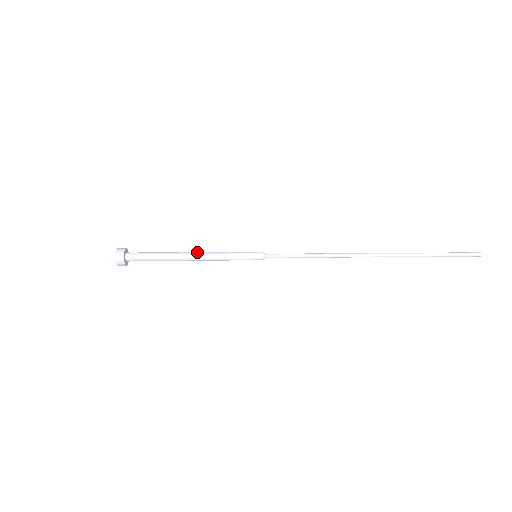
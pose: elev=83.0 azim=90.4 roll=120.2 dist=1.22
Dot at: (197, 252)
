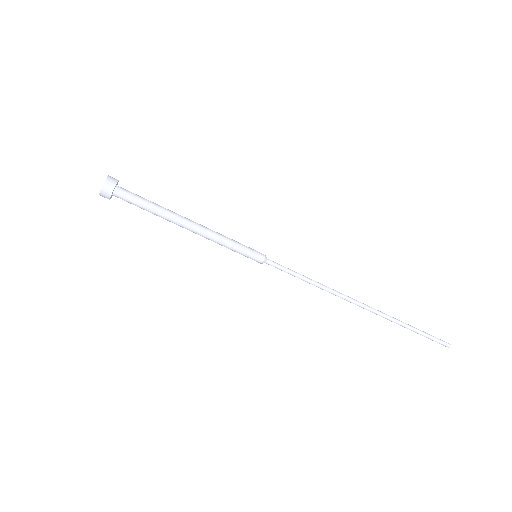
Dot at: (197, 225)
